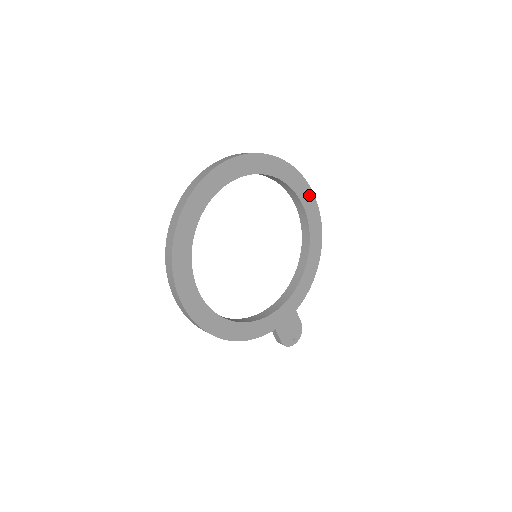
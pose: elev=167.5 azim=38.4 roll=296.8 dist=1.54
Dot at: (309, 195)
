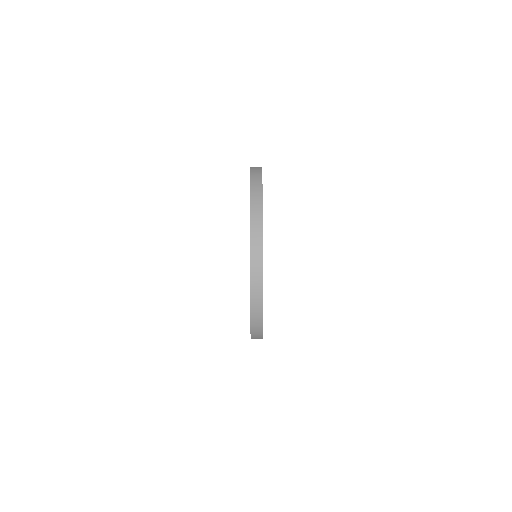
Dot at: occluded
